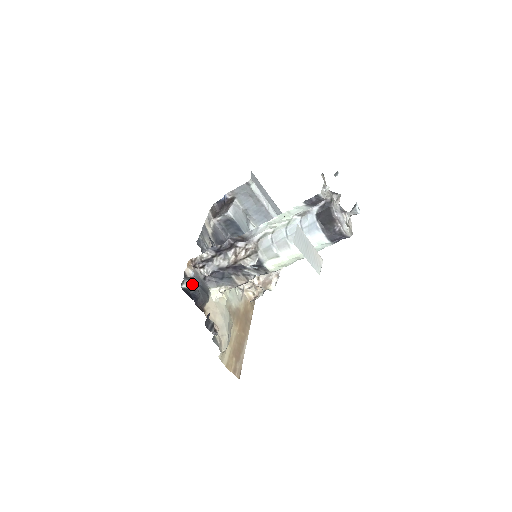
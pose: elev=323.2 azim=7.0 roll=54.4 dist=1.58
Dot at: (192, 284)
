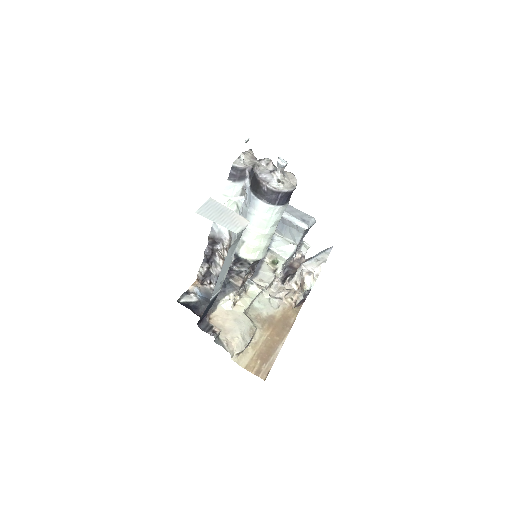
Dot at: (192, 297)
